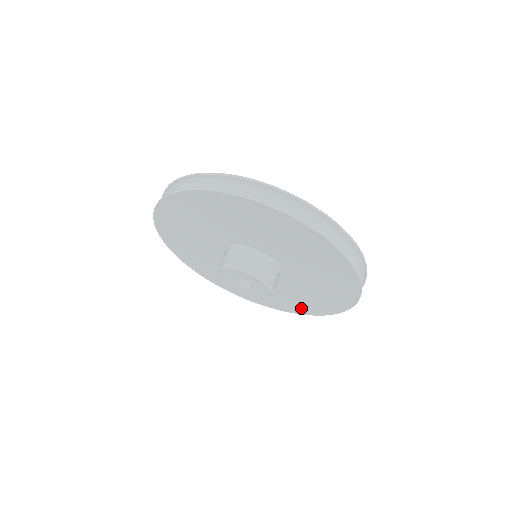
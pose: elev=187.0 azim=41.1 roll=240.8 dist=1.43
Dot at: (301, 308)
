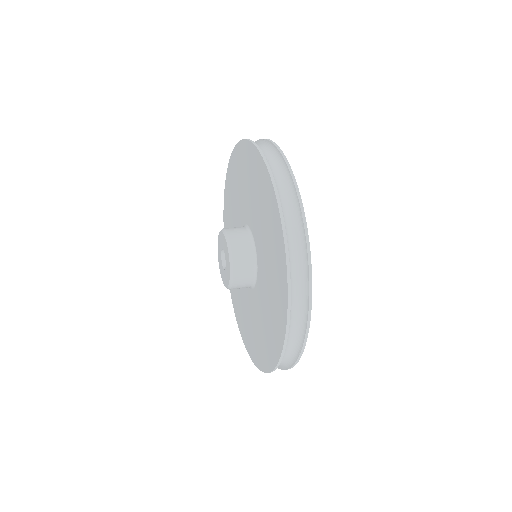
Dot at: (279, 323)
